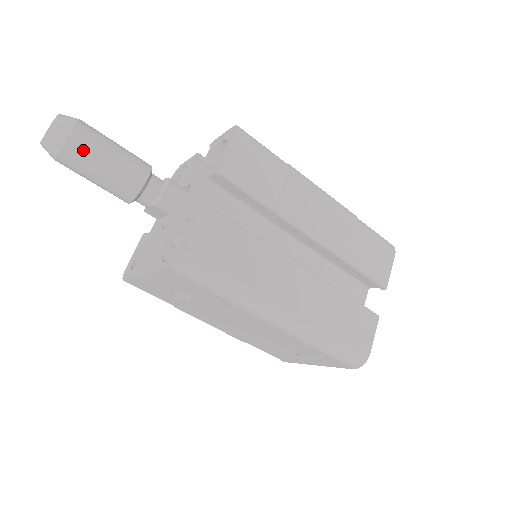
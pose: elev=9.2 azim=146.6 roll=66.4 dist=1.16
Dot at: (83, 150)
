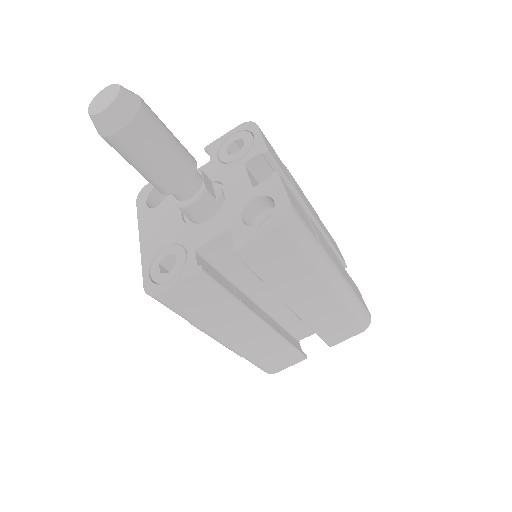
Dot at: (124, 149)
